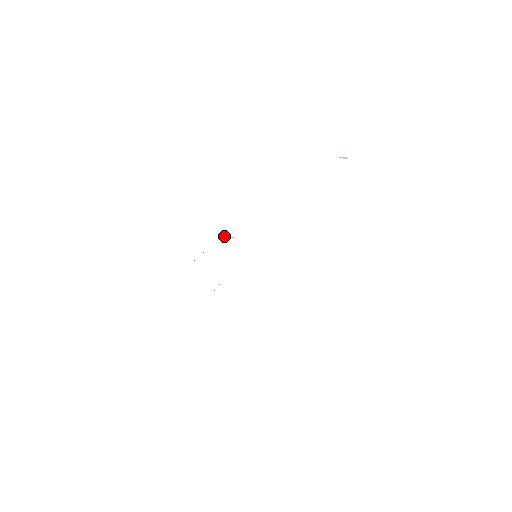
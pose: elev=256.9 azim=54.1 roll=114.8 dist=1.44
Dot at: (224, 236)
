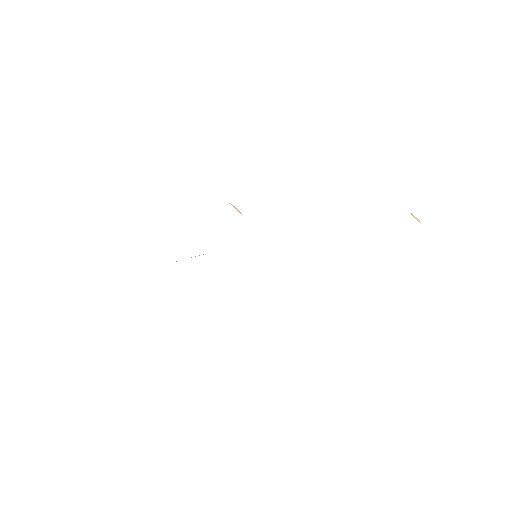
Dot at: occluded
